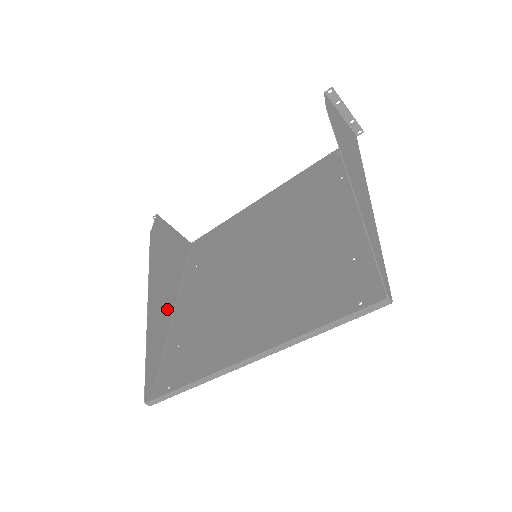
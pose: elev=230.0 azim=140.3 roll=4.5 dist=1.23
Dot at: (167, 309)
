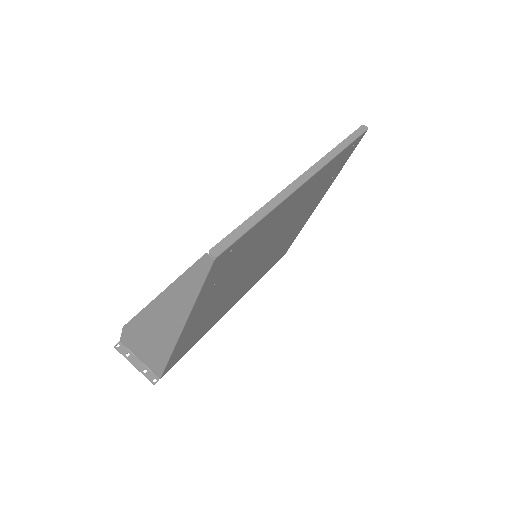
Dot at: (174, 323)
